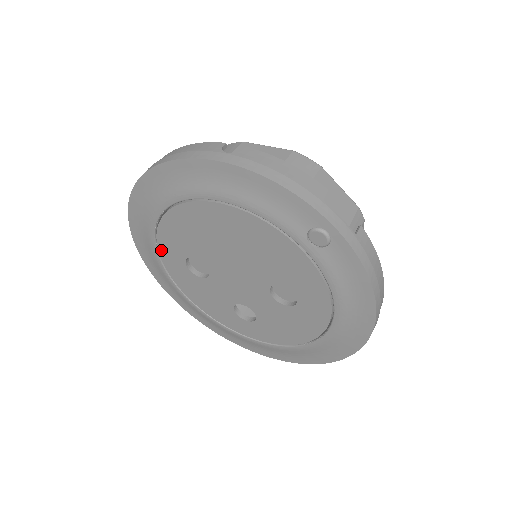
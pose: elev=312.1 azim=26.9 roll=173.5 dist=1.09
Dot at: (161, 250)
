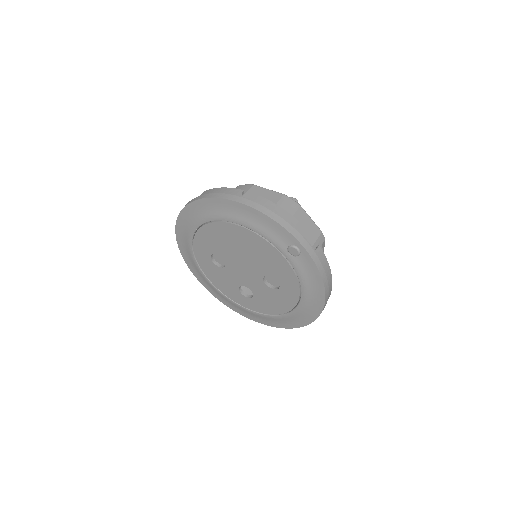
Dot at: (195, 247)
